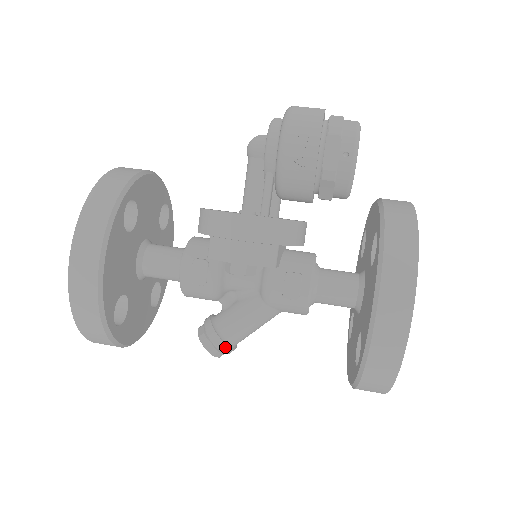
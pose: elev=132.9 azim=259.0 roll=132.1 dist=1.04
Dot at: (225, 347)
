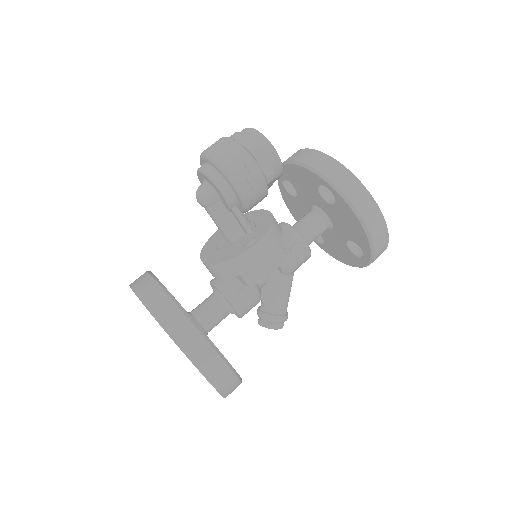
Dot at: (286, 317)
